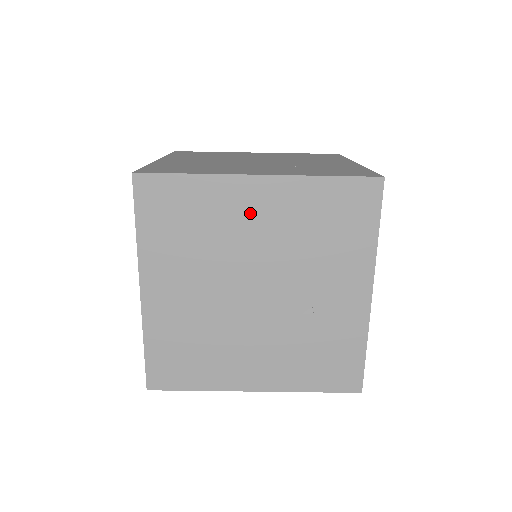
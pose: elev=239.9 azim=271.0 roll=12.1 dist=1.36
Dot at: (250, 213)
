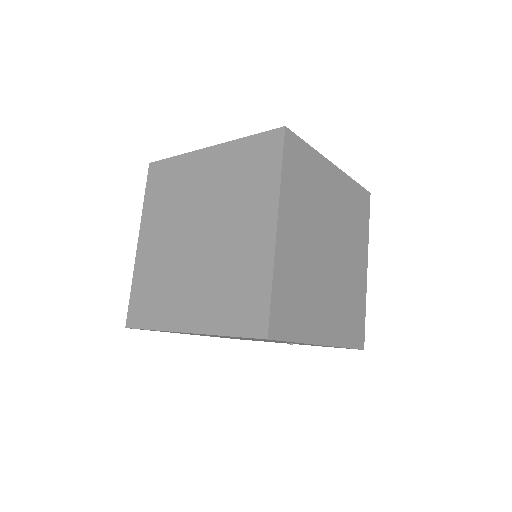
Dot at: occluded
